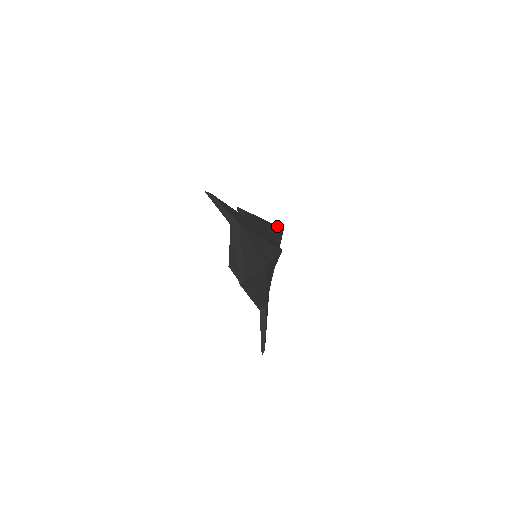
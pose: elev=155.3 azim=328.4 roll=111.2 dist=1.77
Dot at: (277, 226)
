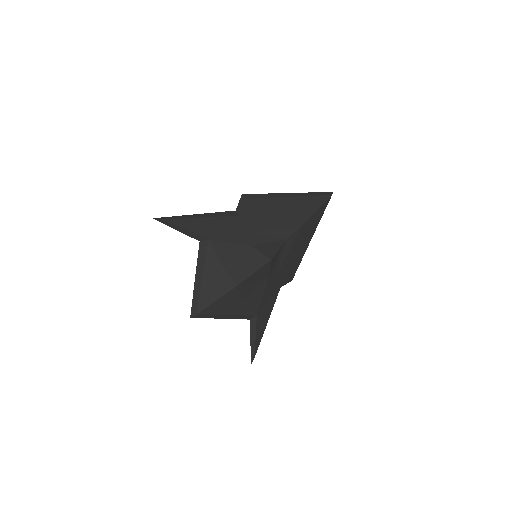
Dot at: (316, 197)
